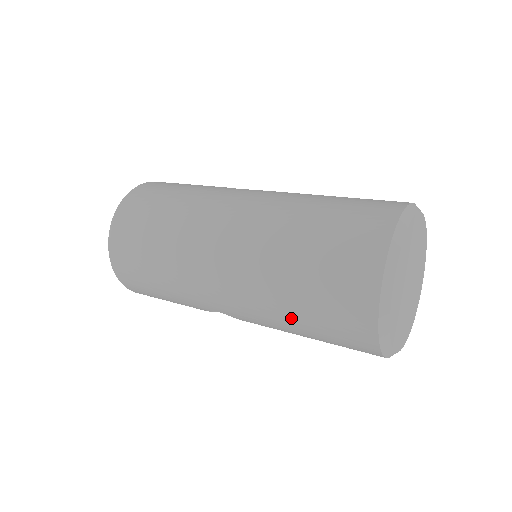
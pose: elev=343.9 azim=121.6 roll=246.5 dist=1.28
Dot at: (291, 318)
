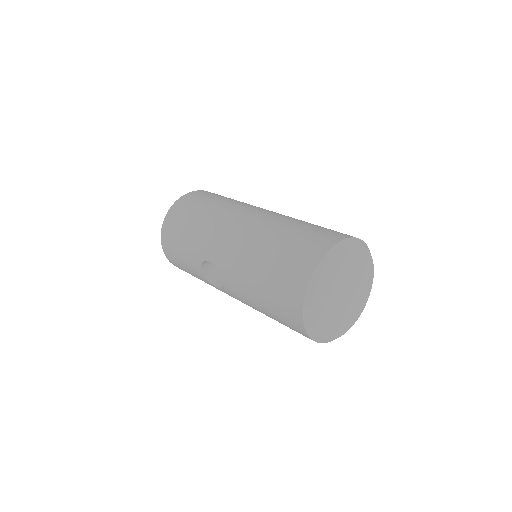
Dot at: (260, 266)
